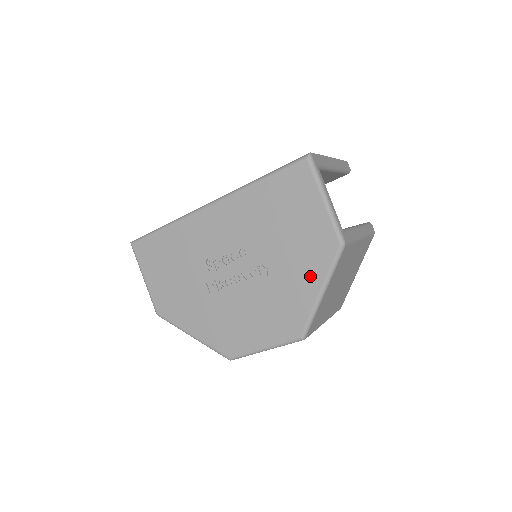
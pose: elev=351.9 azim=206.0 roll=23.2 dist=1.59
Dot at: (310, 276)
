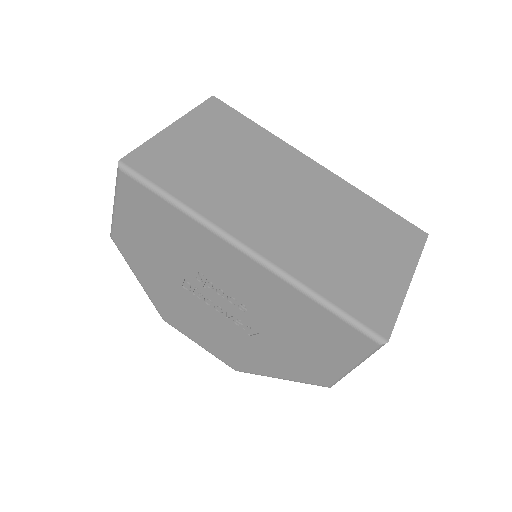
Dot at: (282, 369)
